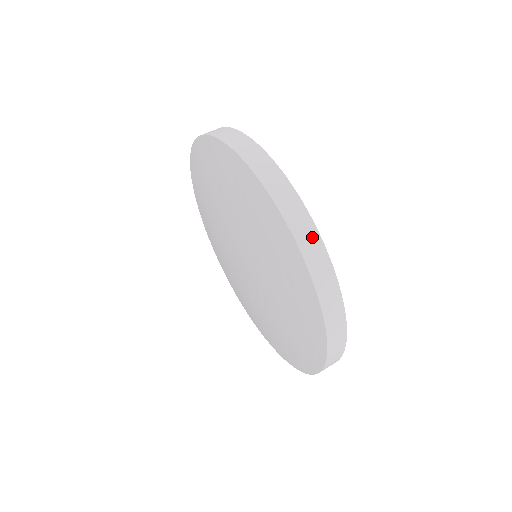
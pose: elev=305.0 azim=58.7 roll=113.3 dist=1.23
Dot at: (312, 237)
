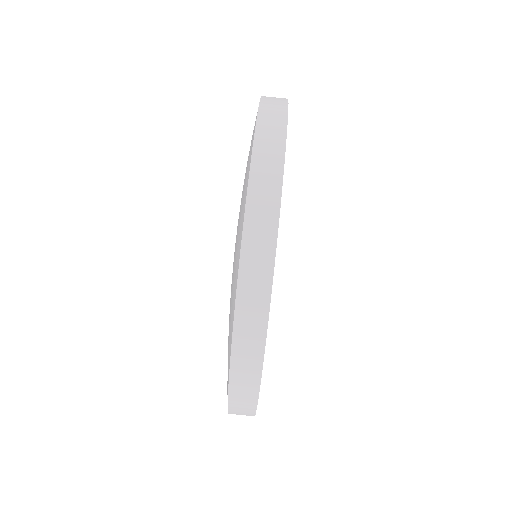
Dot at: occluded
